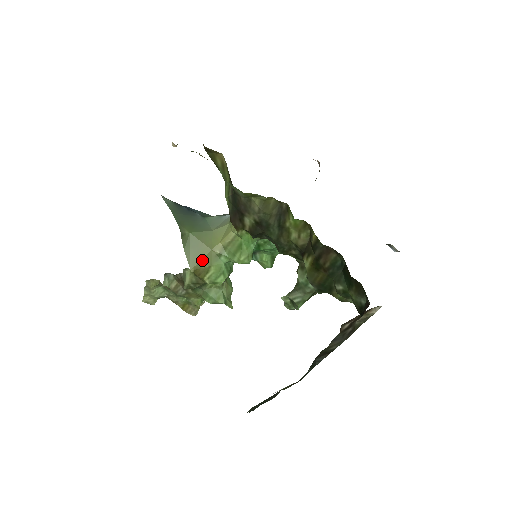
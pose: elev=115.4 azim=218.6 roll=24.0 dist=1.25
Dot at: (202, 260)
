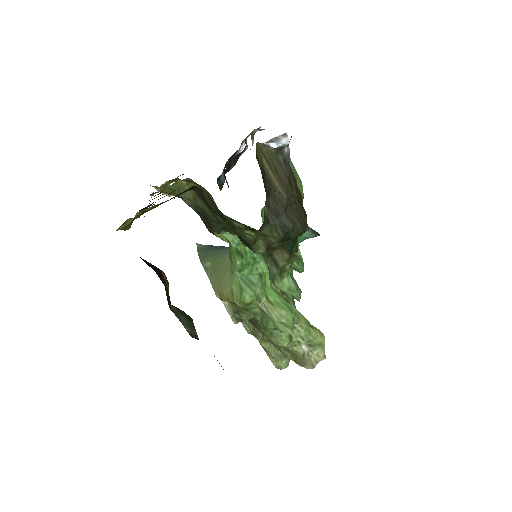
Dot at: (222, 283)
